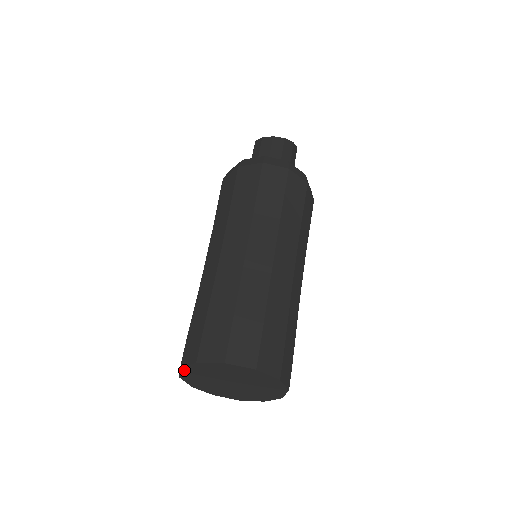
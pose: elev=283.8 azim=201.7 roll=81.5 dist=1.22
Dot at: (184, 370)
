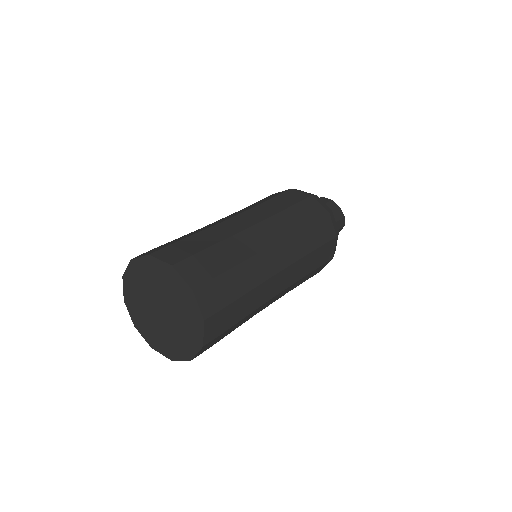
Dot at: (133, 264)
